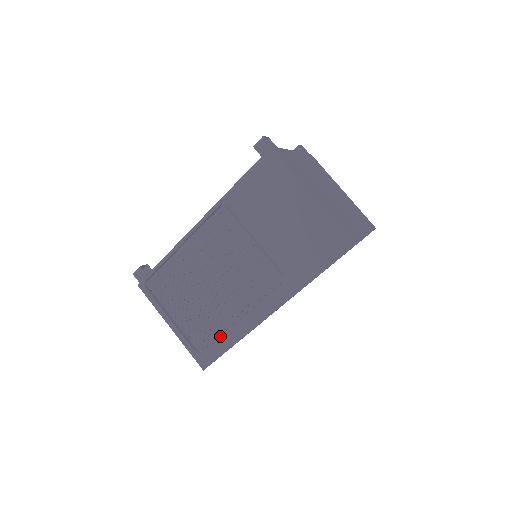
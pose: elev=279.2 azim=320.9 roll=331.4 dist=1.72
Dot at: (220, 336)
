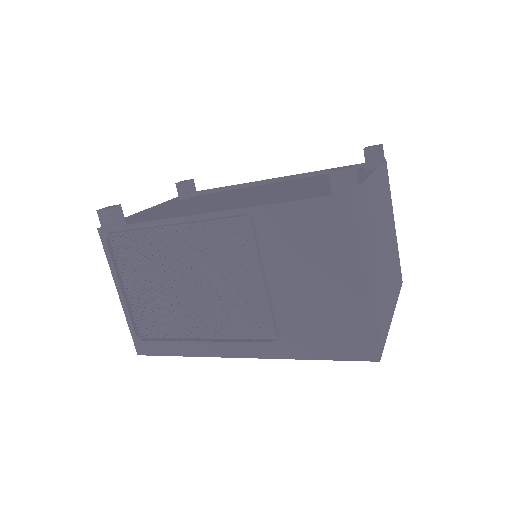
Dot at: (172, 339)
